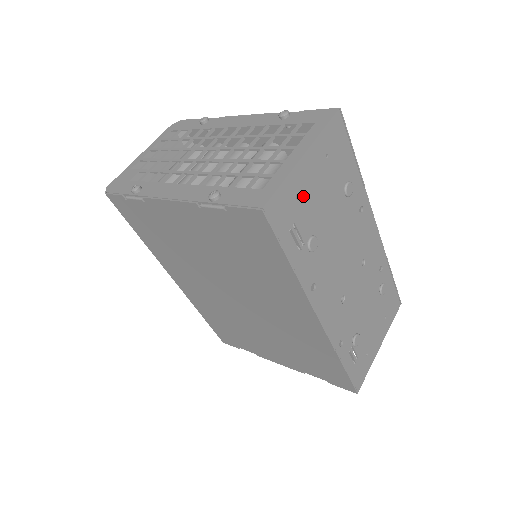
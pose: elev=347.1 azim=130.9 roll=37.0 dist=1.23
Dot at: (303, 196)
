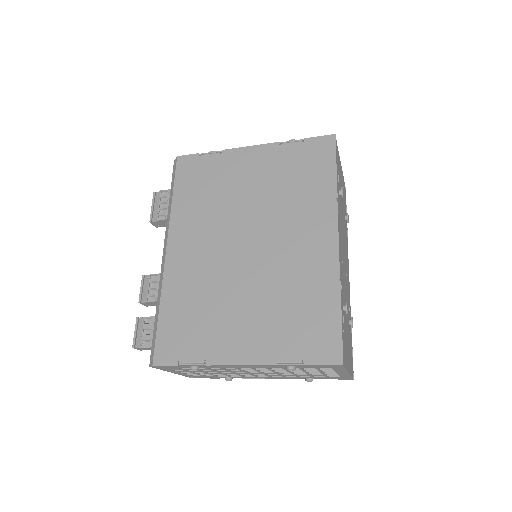
Dot at: occluded
